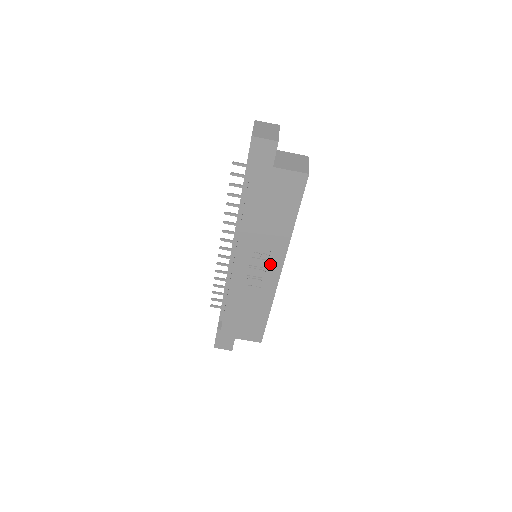
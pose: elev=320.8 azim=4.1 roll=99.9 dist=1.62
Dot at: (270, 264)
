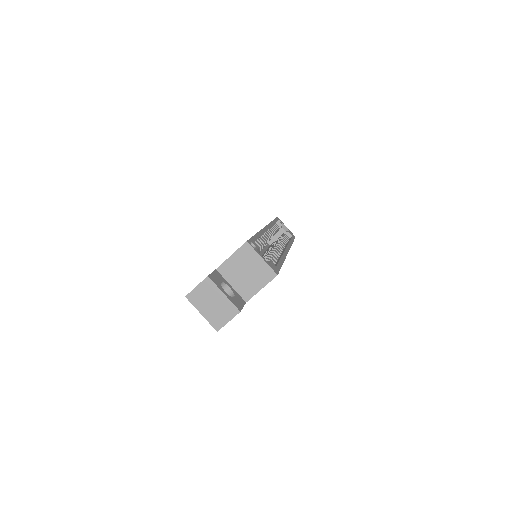
Dot at: occluded
